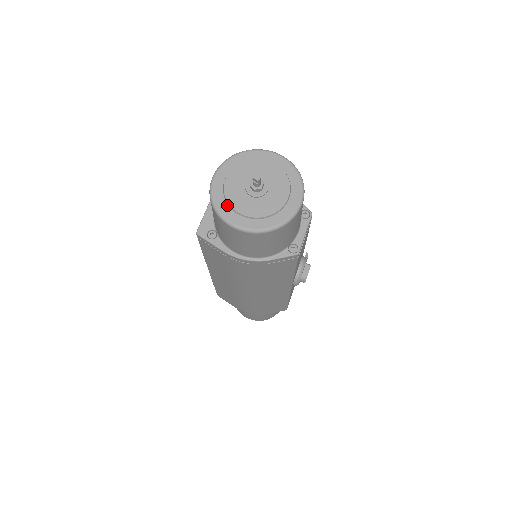
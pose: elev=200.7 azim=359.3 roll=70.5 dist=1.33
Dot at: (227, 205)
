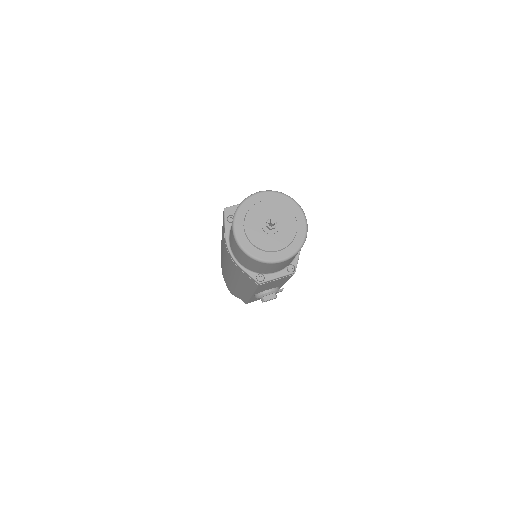
Dot at: (245, 216)
